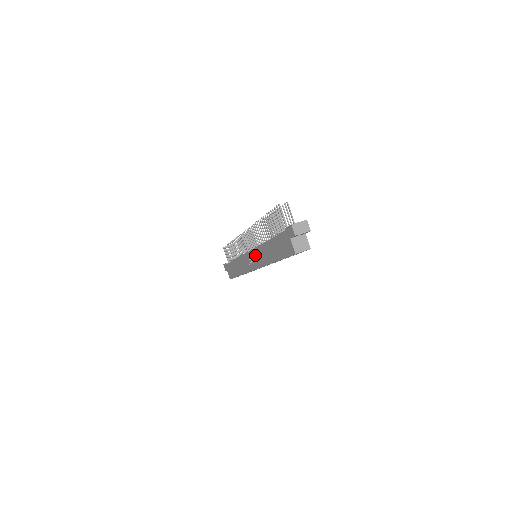
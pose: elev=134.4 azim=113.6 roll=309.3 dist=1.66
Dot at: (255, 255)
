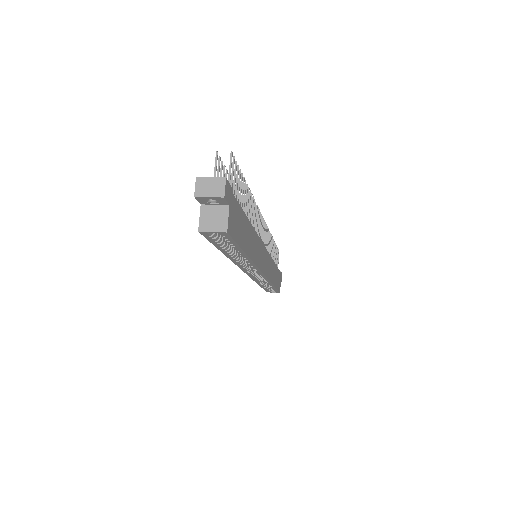
Dot at: occluded
